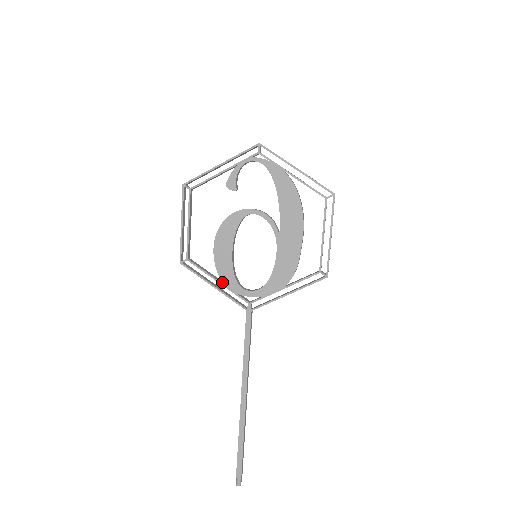
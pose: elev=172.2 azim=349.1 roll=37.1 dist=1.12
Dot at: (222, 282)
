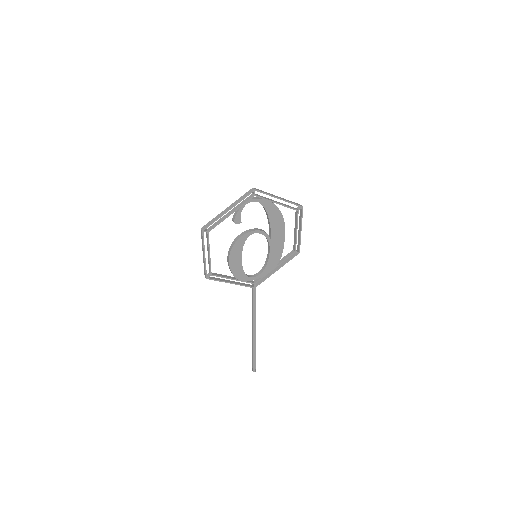
Dot at: (235, 278)
